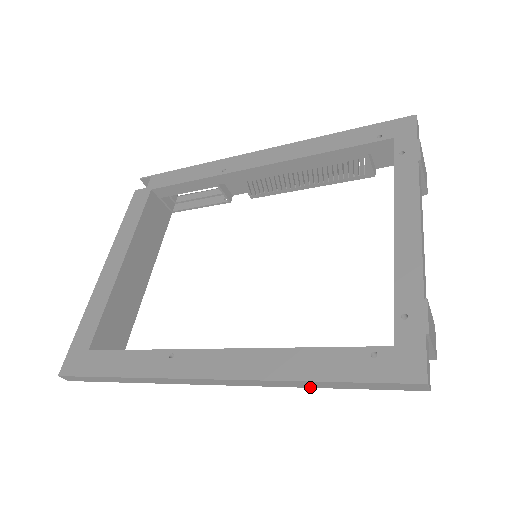
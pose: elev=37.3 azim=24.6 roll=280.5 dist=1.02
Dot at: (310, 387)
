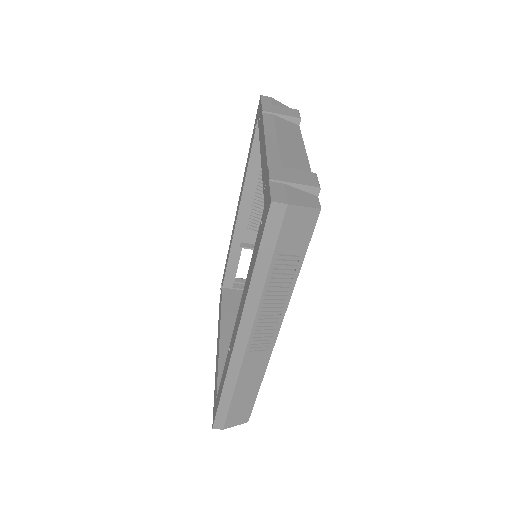
Dot at: (264, 281)
